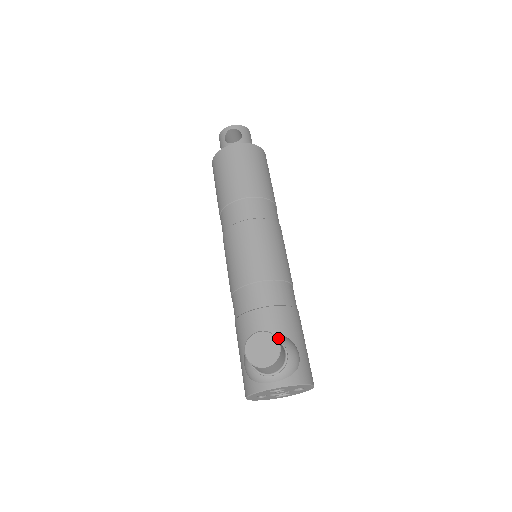
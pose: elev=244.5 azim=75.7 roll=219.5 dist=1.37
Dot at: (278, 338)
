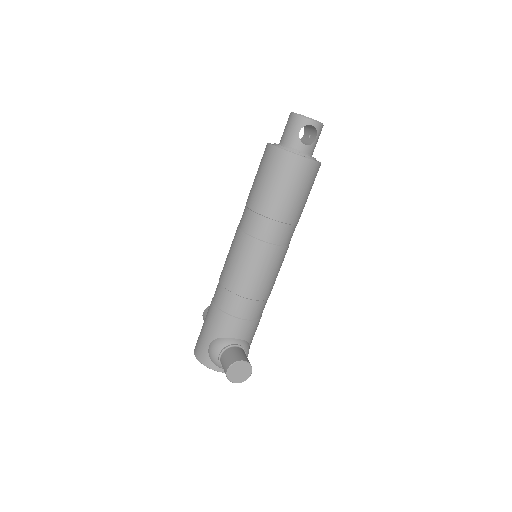
Dot at: (245, 346)
